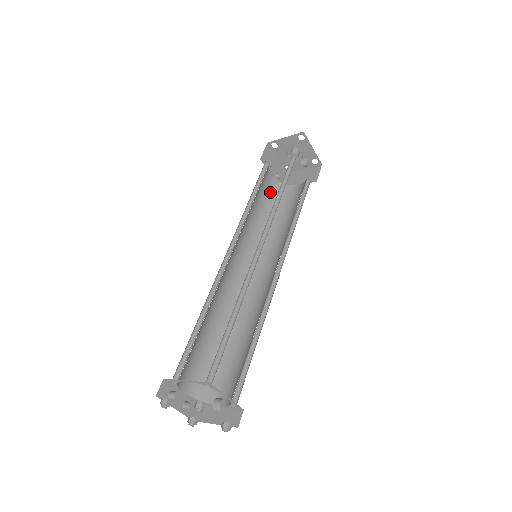
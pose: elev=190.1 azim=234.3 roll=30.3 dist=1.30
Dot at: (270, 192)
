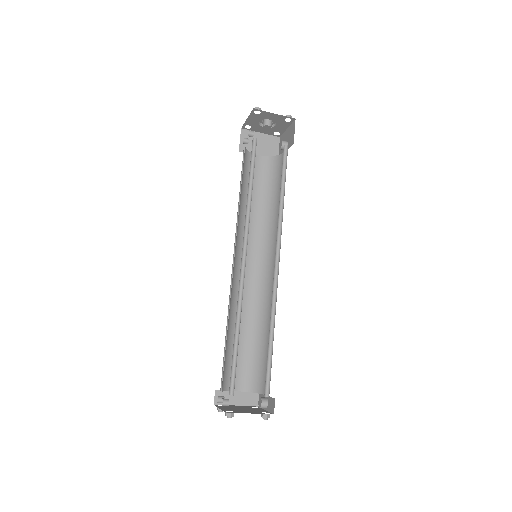
Dot at: (243, 164)
